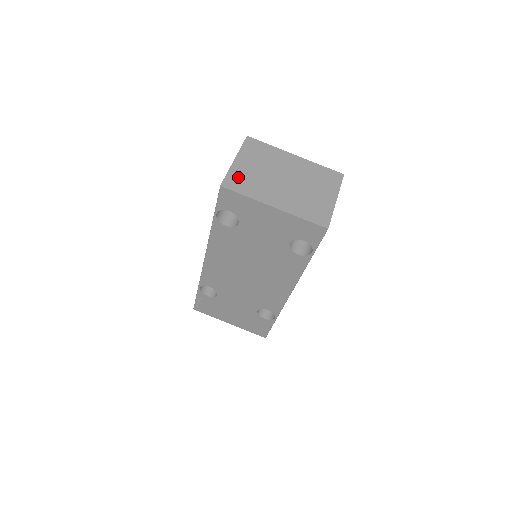
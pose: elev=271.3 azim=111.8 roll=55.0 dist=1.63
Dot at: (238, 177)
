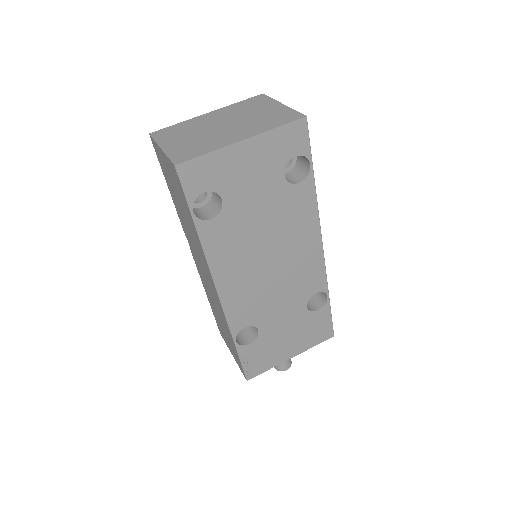
Dot at: (182, 151)
